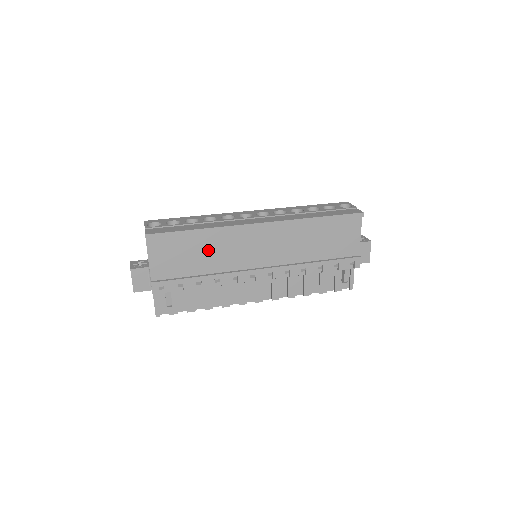
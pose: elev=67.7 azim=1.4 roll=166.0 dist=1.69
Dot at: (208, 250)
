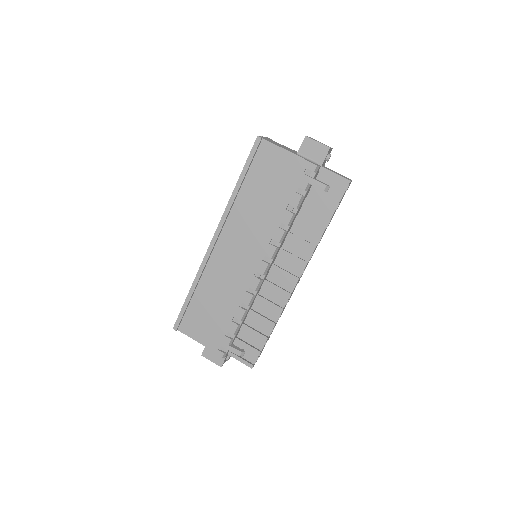
Dot at: (213, 294)
